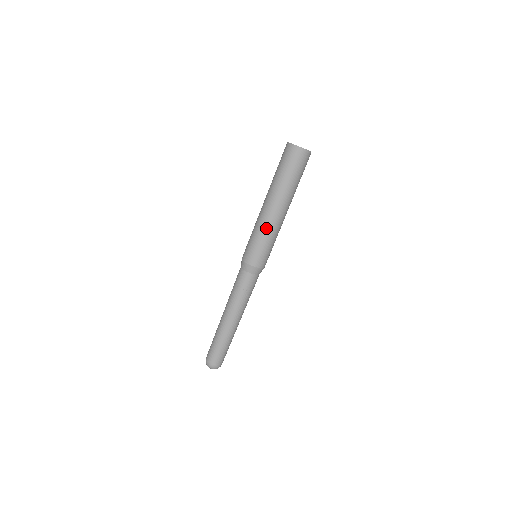
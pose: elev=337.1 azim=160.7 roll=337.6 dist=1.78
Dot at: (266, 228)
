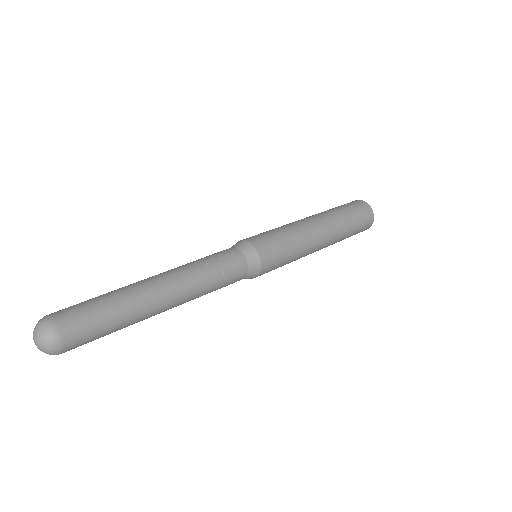
Dot at: (302, 235)
